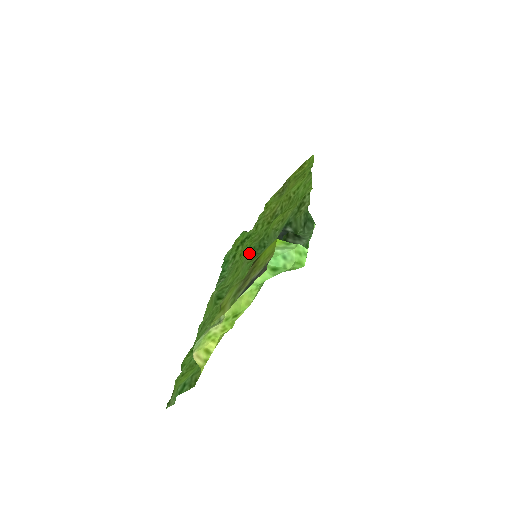
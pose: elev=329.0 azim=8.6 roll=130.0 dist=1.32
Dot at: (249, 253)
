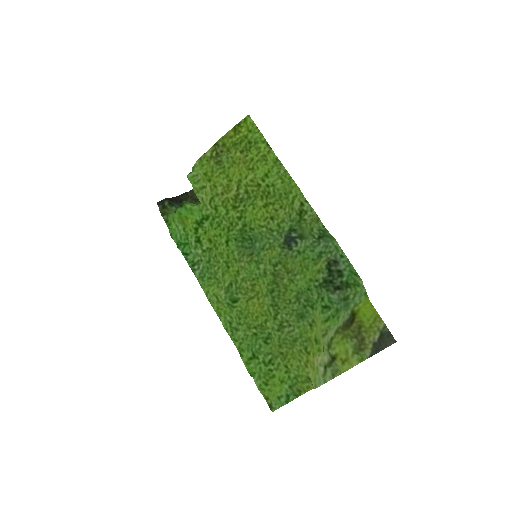
Dot at: (236, 248)
